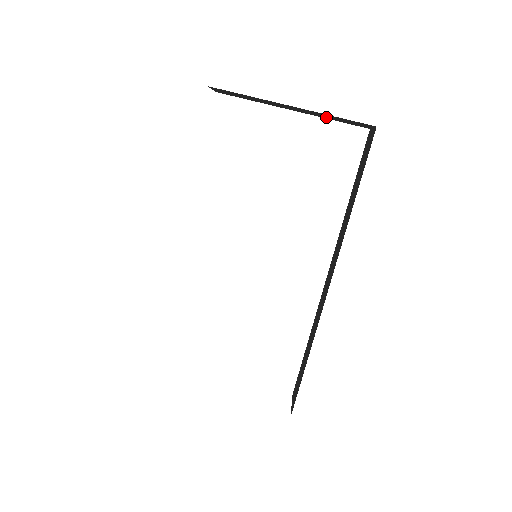
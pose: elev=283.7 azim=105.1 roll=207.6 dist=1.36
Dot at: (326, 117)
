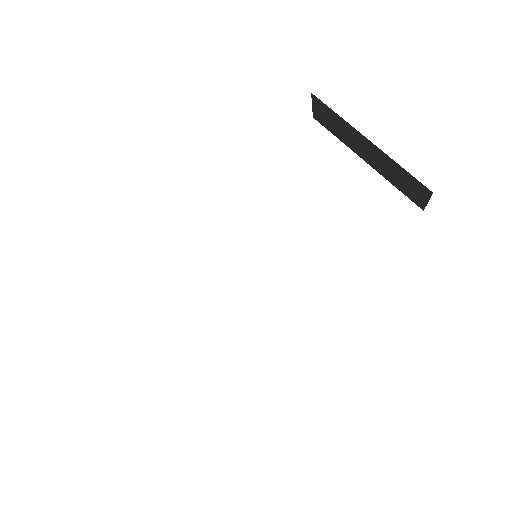
Dot at: (391, 176)
